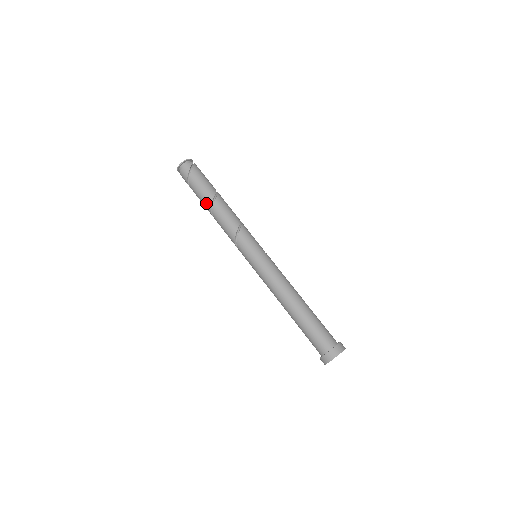
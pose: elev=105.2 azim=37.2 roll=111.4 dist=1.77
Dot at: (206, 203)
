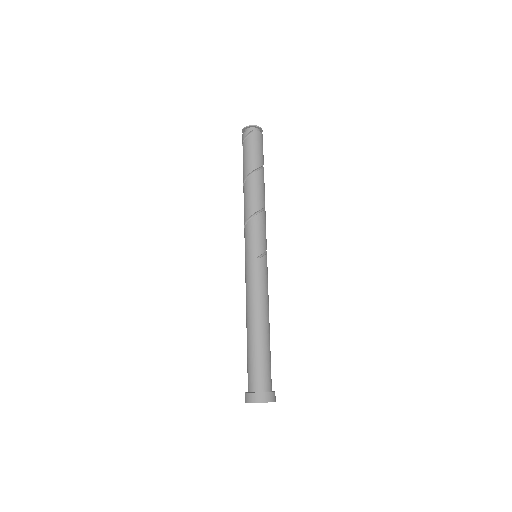
Dot at: occluded
